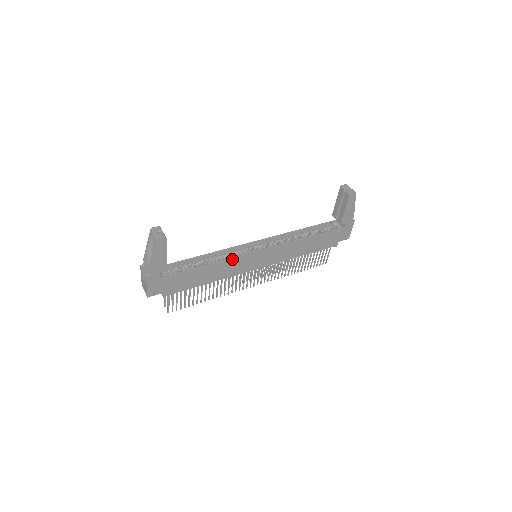
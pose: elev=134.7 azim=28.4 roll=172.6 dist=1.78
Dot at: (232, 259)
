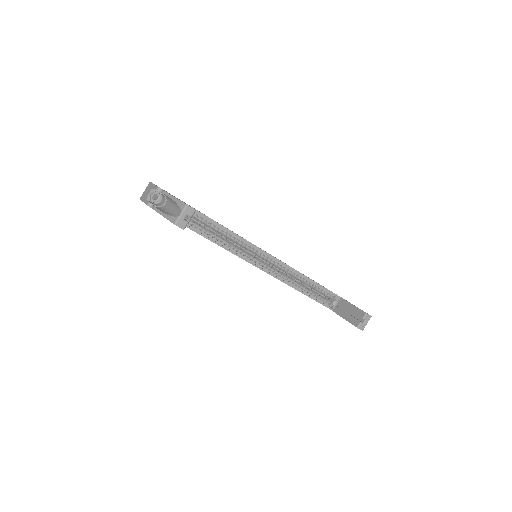
Dot at: occluded
